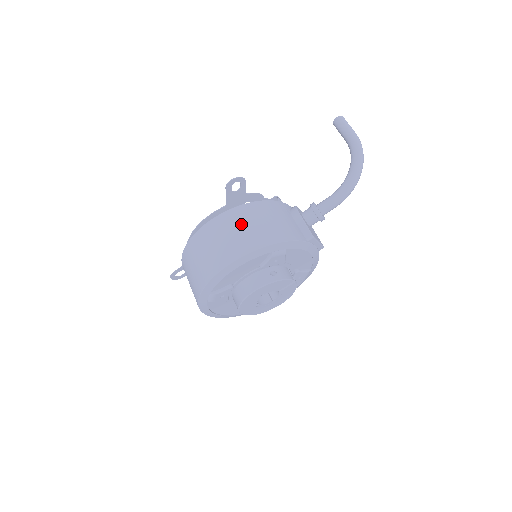
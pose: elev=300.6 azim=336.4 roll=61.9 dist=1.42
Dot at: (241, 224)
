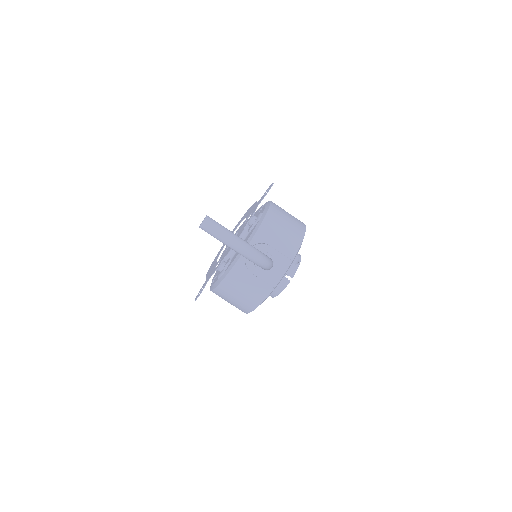
Dot at: (227, 299)
